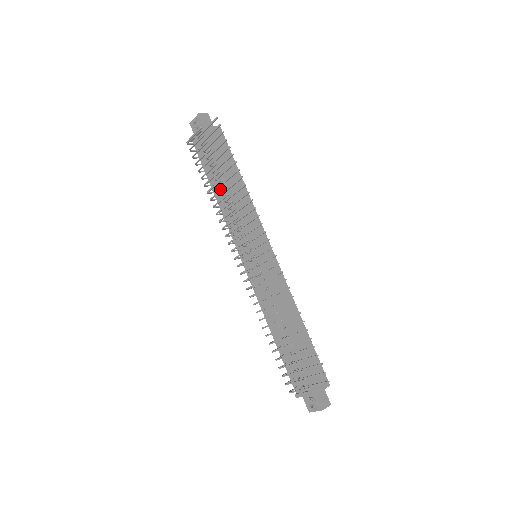
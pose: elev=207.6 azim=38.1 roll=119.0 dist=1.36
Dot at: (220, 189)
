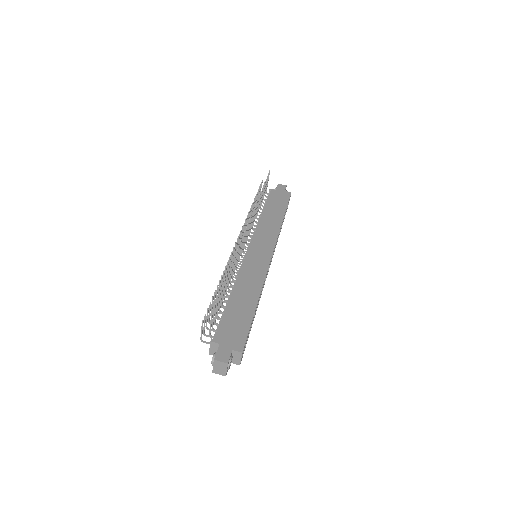
Dot at: occluded
